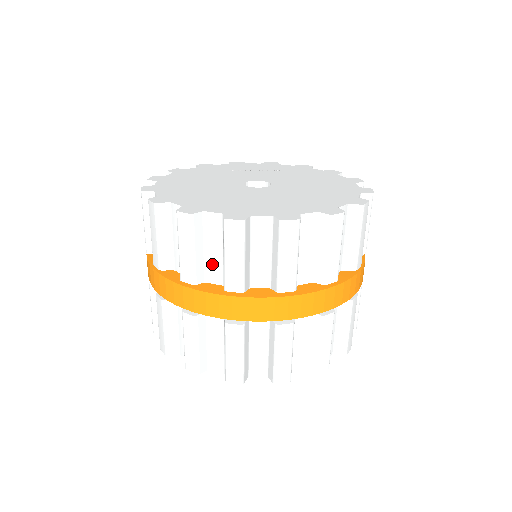
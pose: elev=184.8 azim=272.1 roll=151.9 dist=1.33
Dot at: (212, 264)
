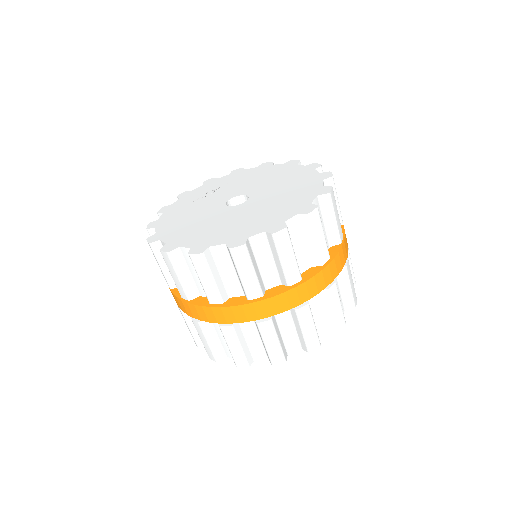
Dot at: (267, 274)
